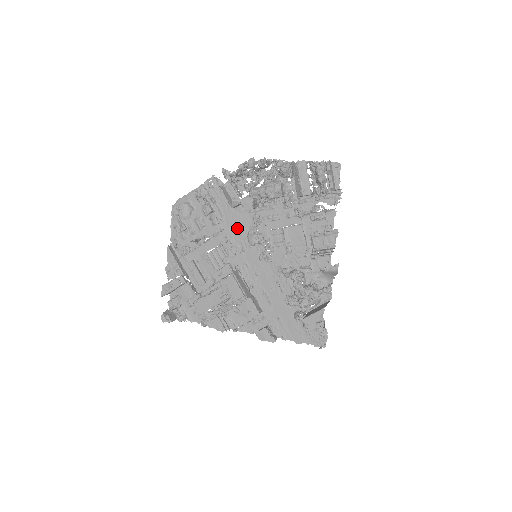
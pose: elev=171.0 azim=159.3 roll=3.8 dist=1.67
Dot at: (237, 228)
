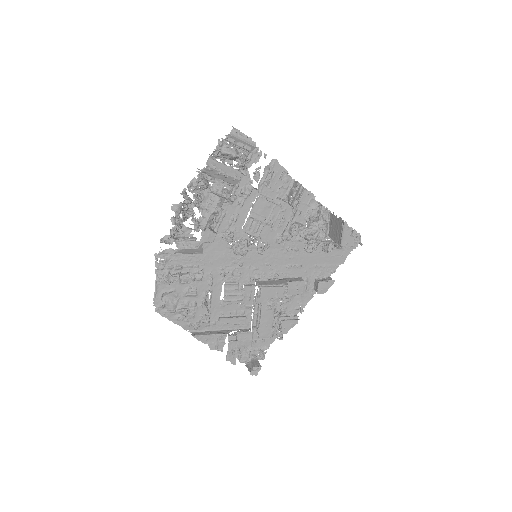
Dot at: (218, 259)
